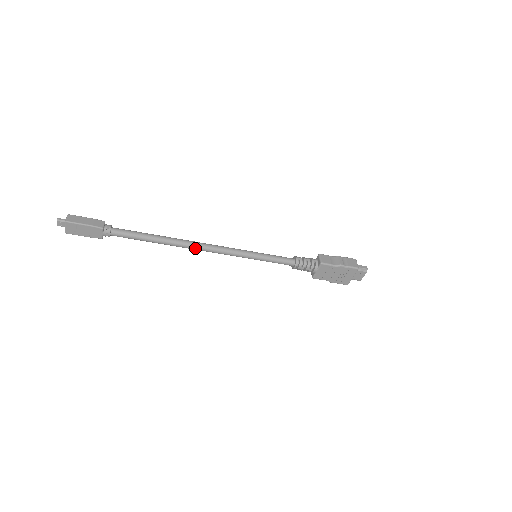
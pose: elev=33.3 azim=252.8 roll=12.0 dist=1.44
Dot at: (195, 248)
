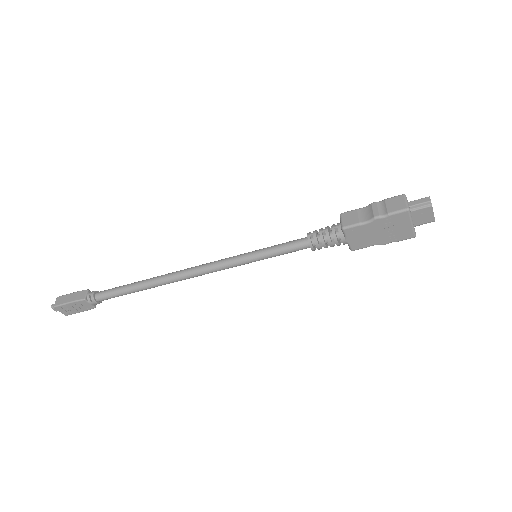
Dot at: (180, 279)
